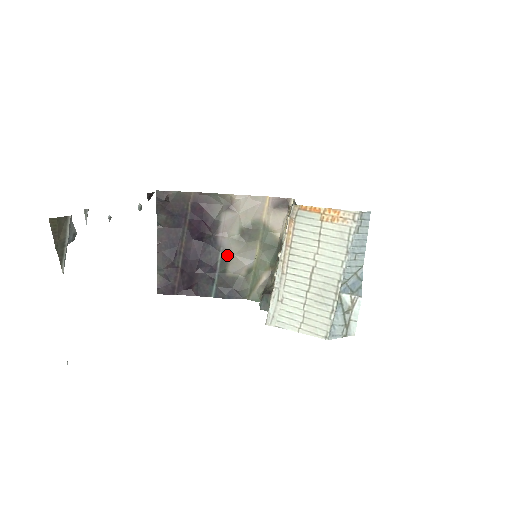
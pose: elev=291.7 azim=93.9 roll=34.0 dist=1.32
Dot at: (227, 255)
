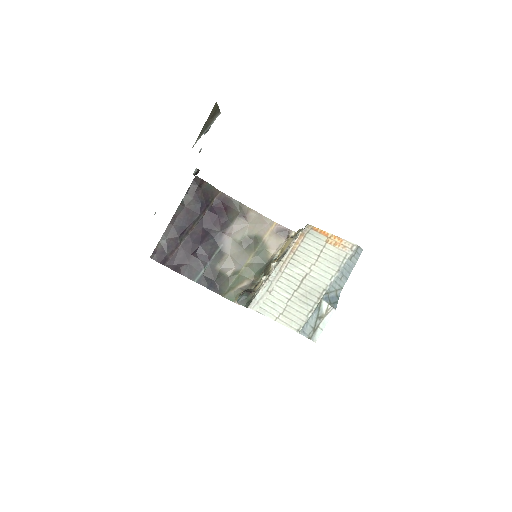
Dot at: (224, 252)
